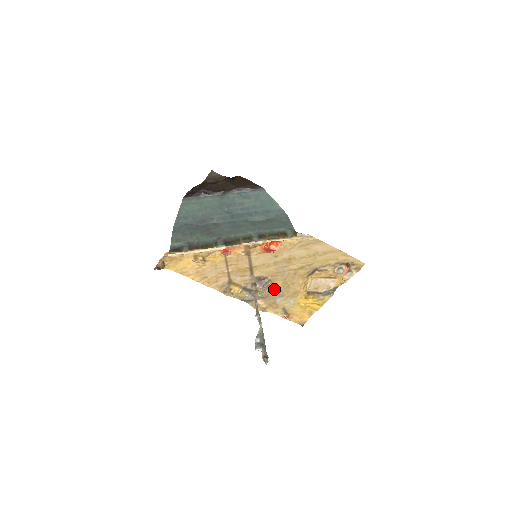
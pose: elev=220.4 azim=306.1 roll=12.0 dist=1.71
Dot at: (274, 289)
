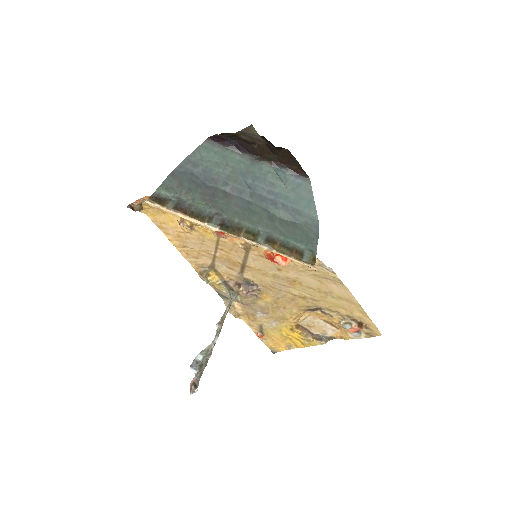
Dot at: (260, 301)
